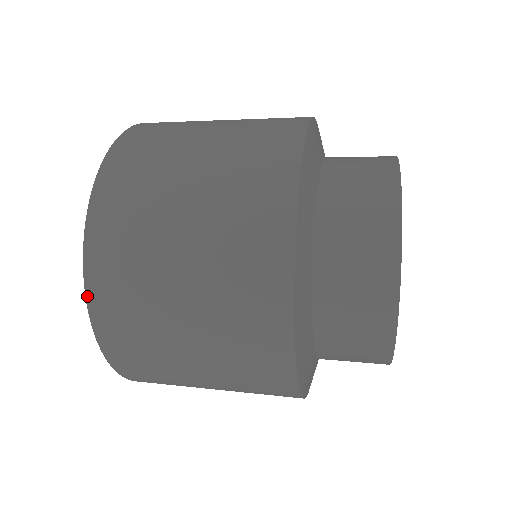
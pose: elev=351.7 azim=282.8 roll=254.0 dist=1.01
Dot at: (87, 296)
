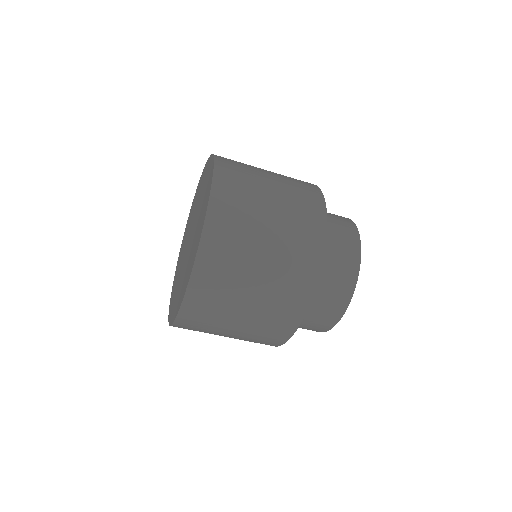
Dot at: (192, 274)
